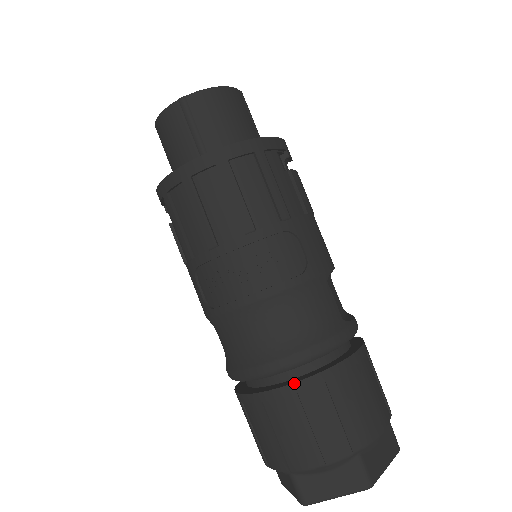
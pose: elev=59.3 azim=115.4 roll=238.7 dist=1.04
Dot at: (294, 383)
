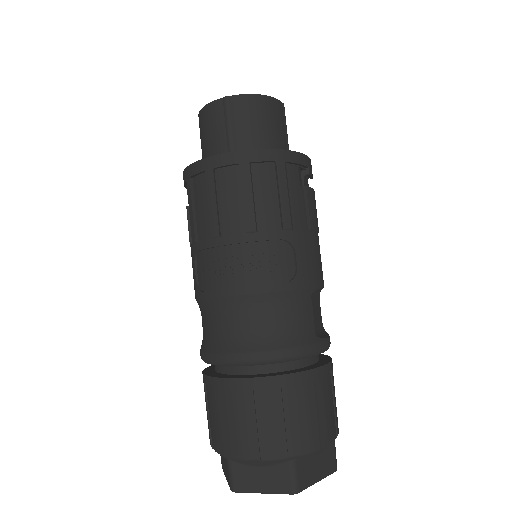
Dot at: (252, 378)
